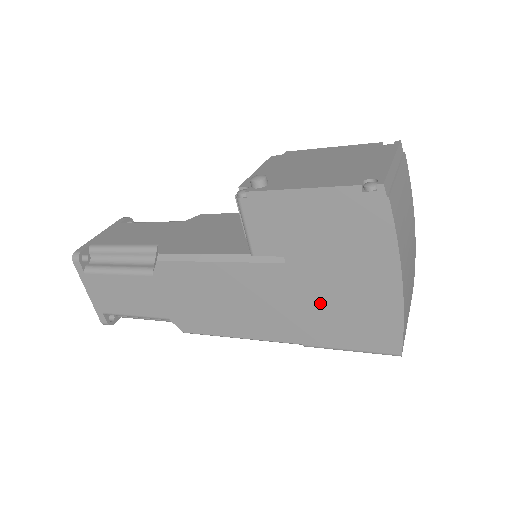
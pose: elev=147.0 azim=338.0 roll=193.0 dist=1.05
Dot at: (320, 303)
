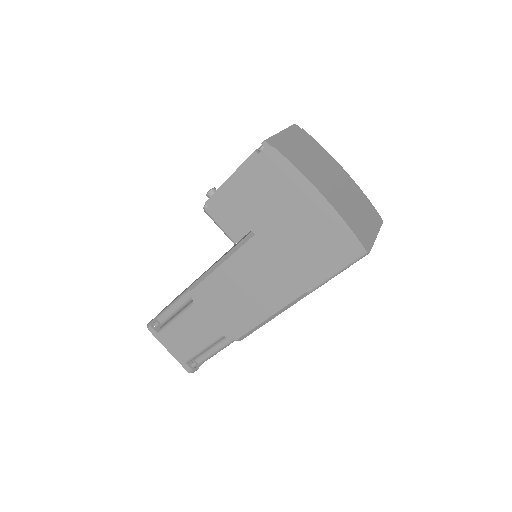
Dot at: (292, 249)
